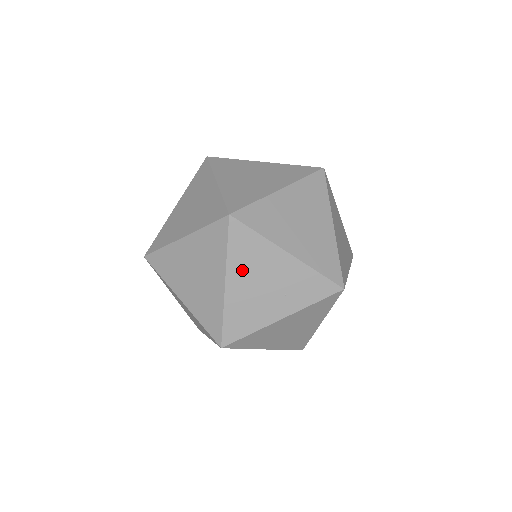
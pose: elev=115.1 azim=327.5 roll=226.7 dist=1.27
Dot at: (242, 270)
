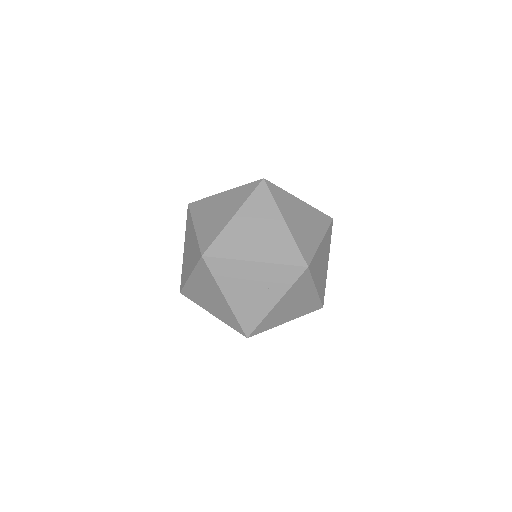
Dot at: (231, 286)
